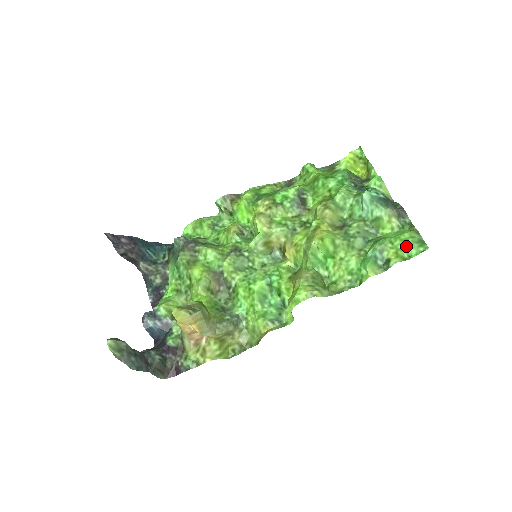
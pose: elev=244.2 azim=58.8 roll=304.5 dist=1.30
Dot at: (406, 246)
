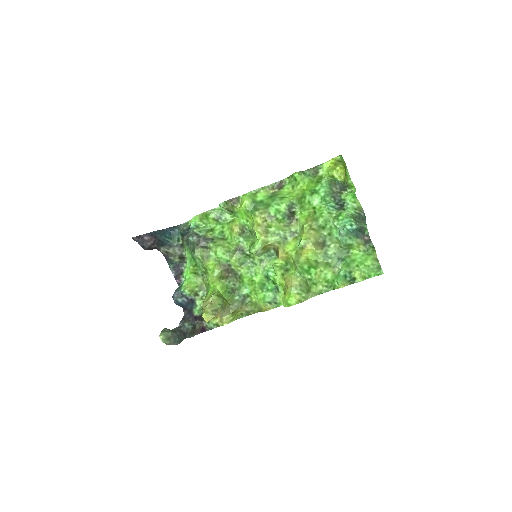
Dot at: (368, 270)
